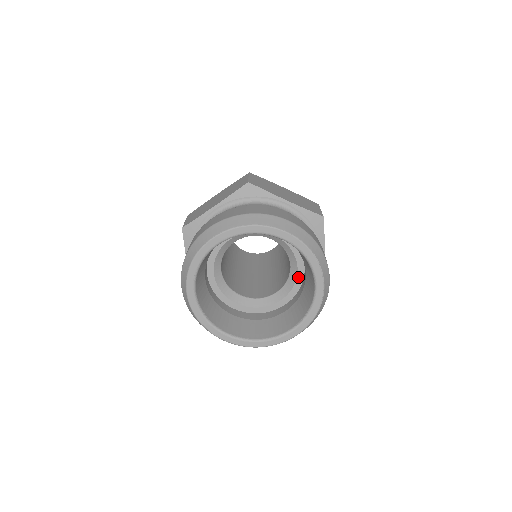
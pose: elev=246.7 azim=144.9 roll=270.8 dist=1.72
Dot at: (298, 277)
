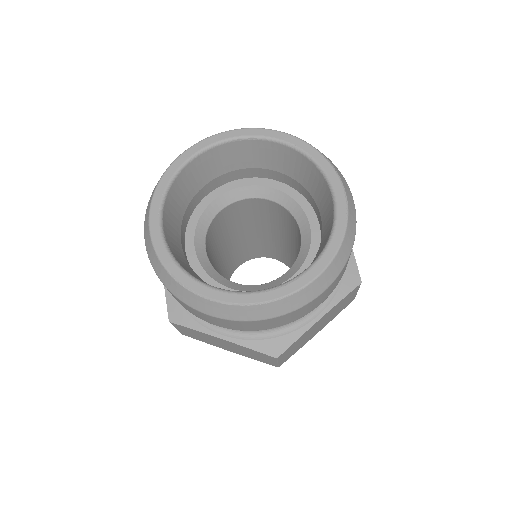
Dot at: (313, 237)
